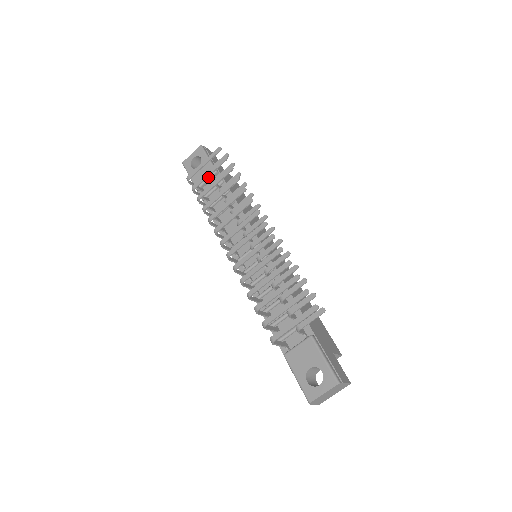
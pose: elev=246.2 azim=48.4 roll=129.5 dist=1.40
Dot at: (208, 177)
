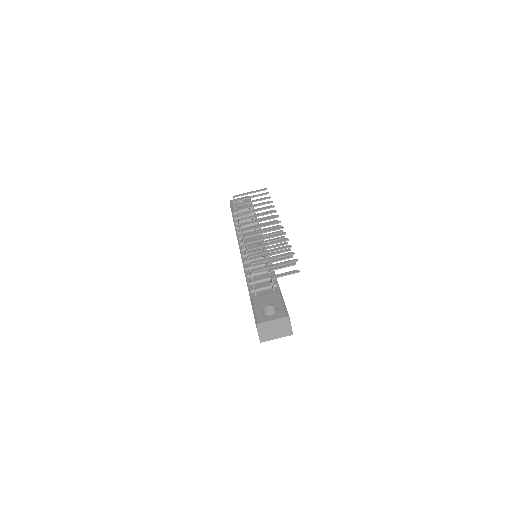
Dot at: (245, 209)
